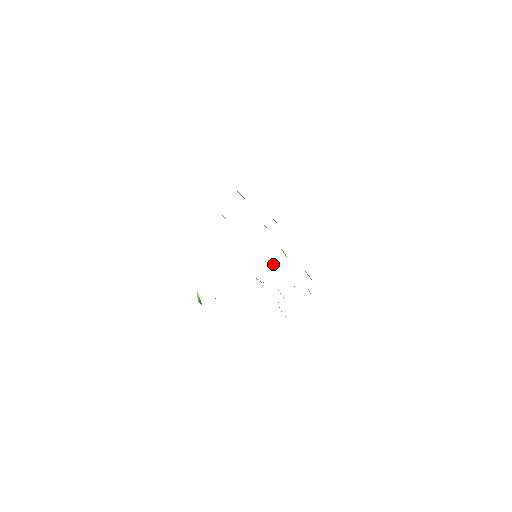
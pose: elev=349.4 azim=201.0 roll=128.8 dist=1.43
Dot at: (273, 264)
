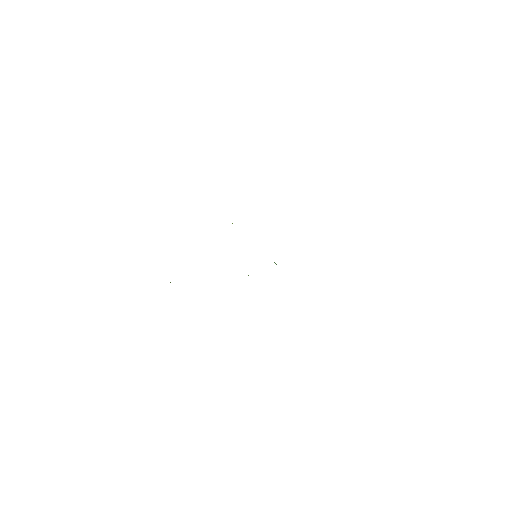
Dot at: occluded
